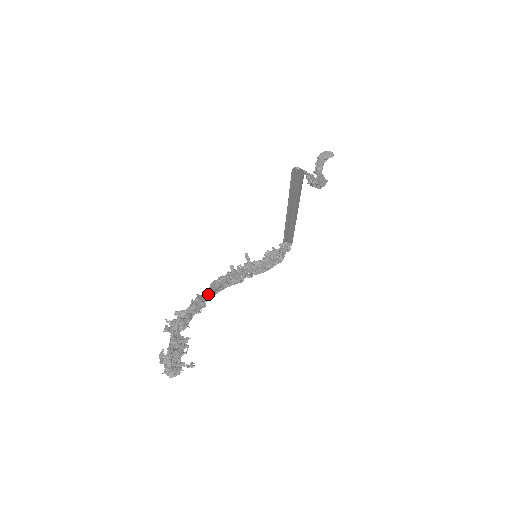
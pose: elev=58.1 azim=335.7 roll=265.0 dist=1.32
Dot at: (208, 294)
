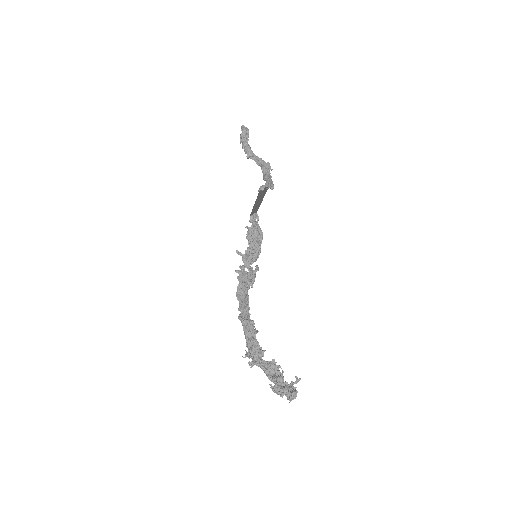
Dot at: (245, 309)
